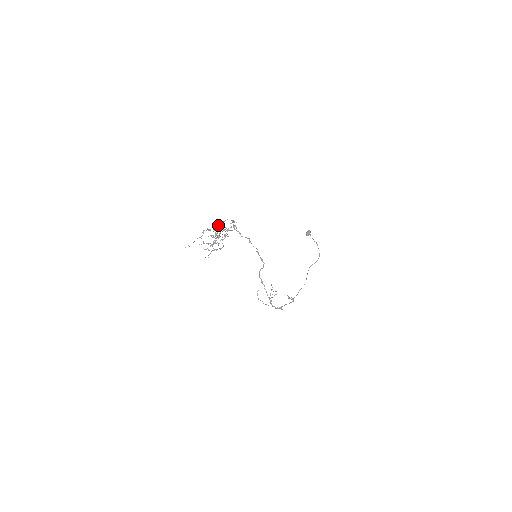
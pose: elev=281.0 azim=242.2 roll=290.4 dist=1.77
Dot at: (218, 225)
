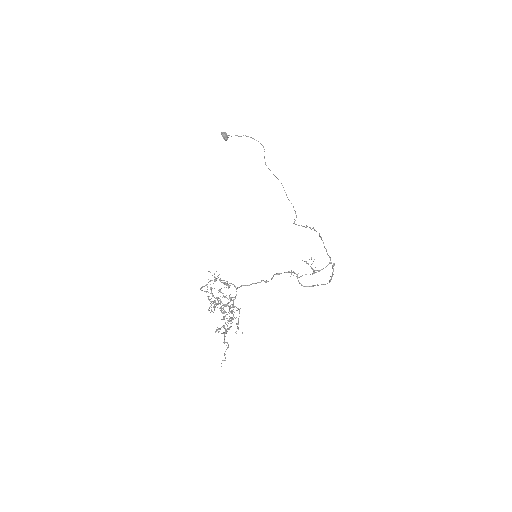
Dot at: occluded
